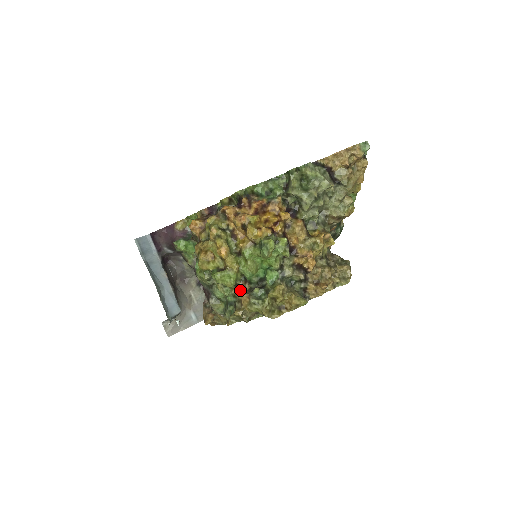
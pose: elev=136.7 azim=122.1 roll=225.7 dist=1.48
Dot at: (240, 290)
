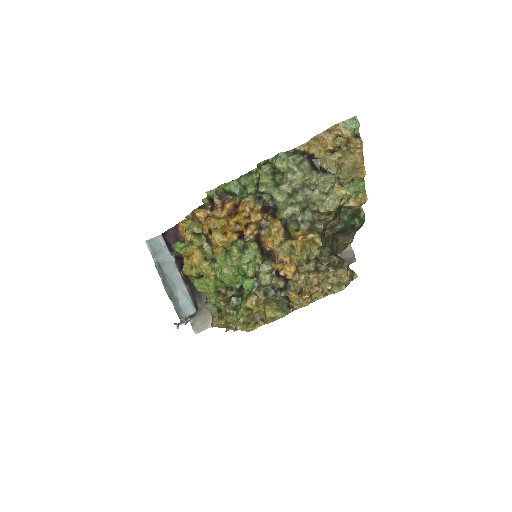
Dot at: (223, 297)
